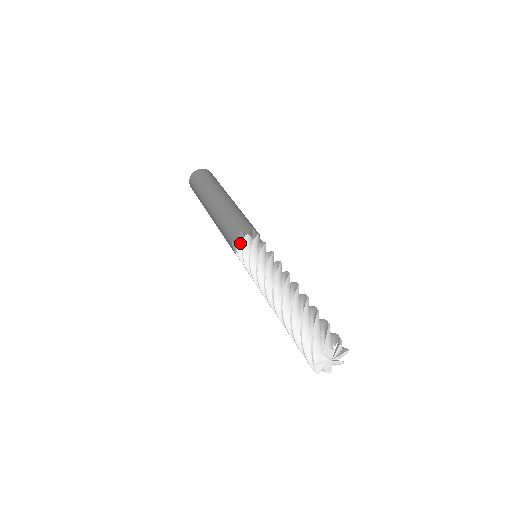
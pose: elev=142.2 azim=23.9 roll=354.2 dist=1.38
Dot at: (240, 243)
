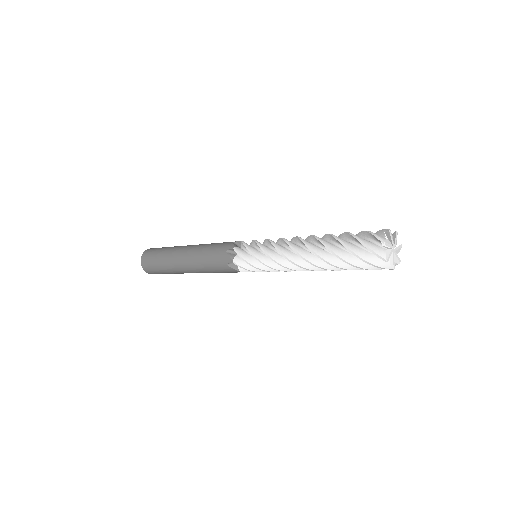
Dot at: (237, 247)
